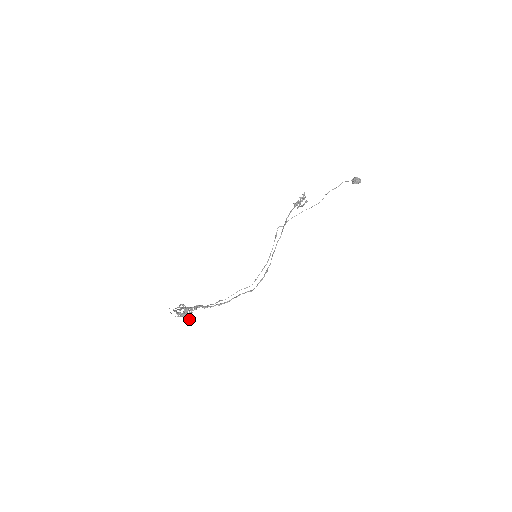
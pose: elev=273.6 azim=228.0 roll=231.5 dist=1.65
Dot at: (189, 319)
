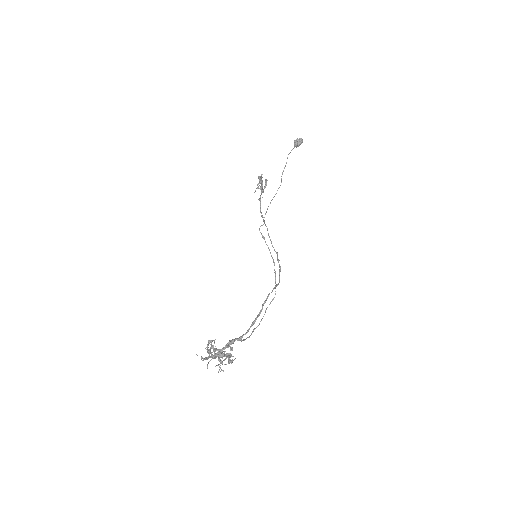
Dot at: (226, 344)
